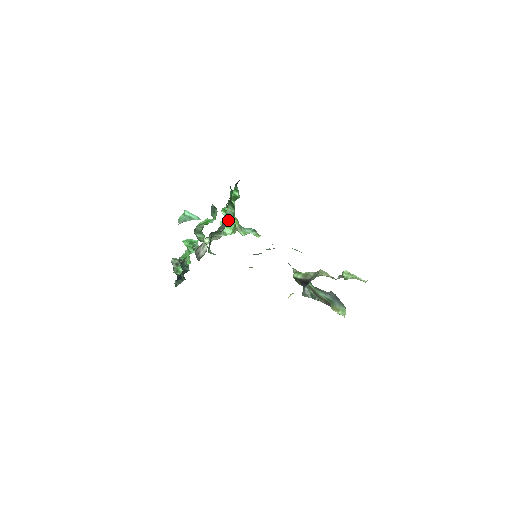
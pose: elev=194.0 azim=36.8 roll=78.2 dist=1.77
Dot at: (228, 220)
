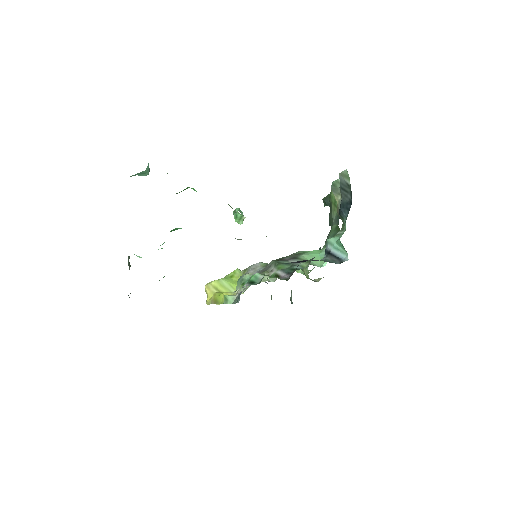
Dot at: occluded
